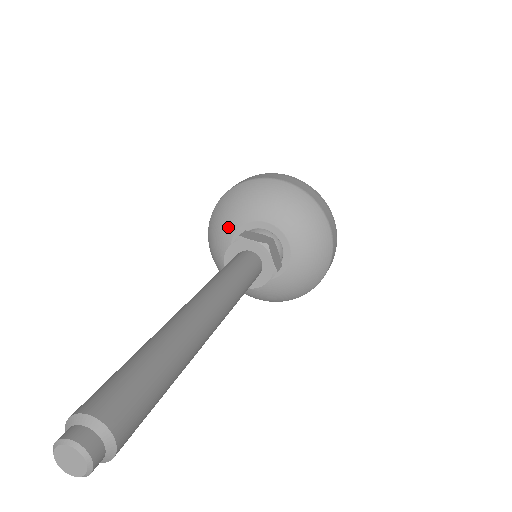
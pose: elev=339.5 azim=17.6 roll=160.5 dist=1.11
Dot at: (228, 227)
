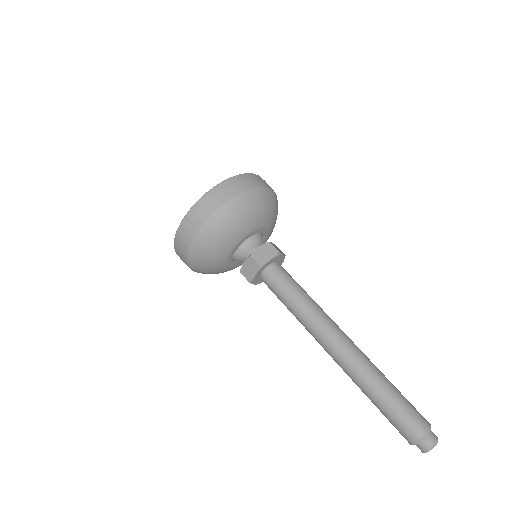
Dot at: (221, 258)
